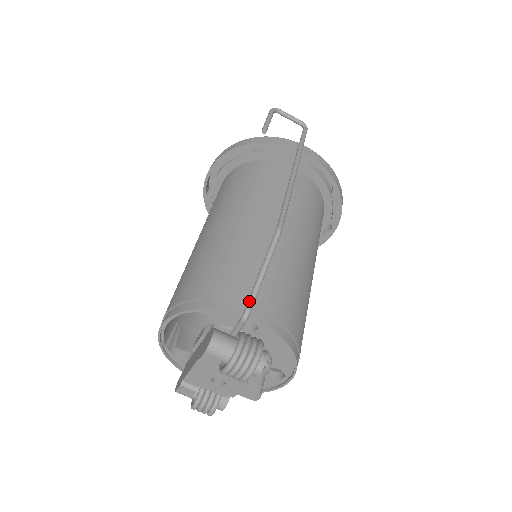
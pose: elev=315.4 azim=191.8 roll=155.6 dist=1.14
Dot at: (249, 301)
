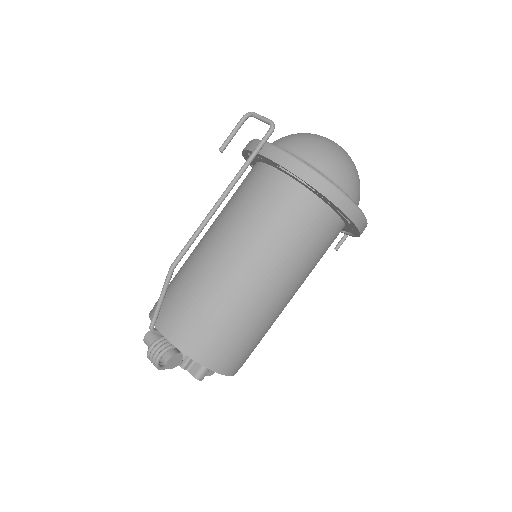
Dot at: (151, 320)
